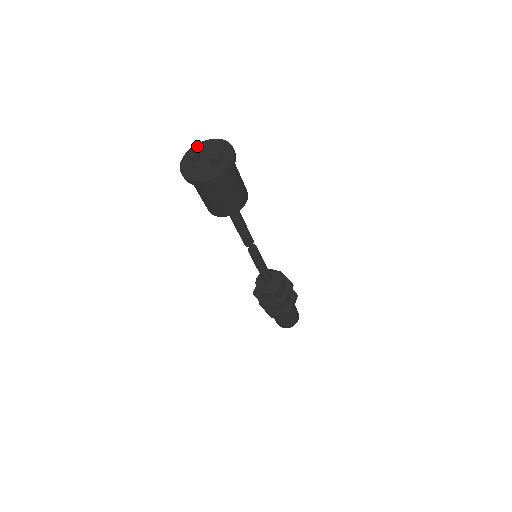
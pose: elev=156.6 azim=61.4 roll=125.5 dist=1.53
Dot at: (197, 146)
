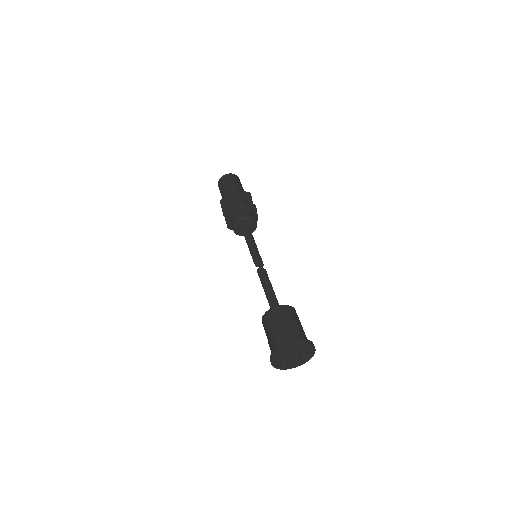
Dot at: (277, 356)
